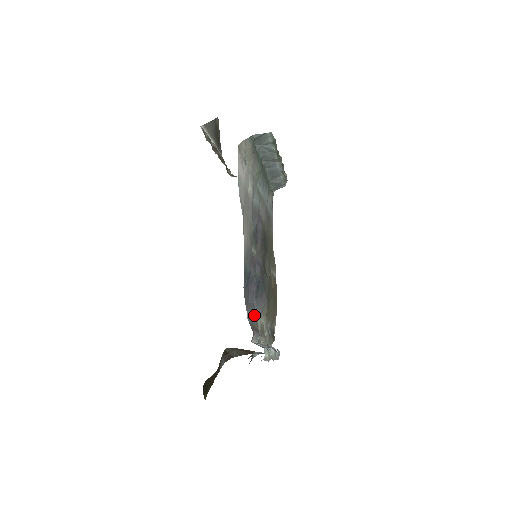
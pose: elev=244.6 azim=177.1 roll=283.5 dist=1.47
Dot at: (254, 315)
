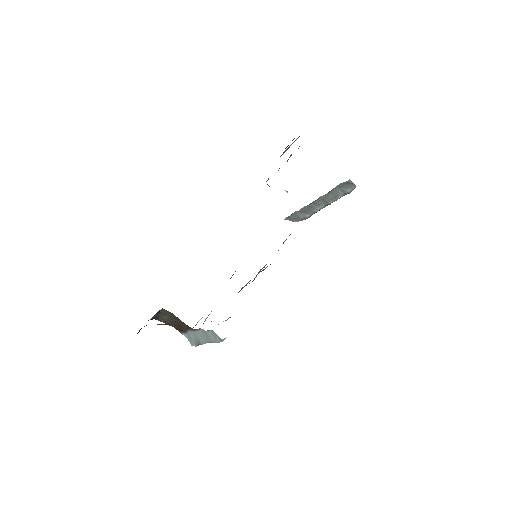
Dot at: occluded
